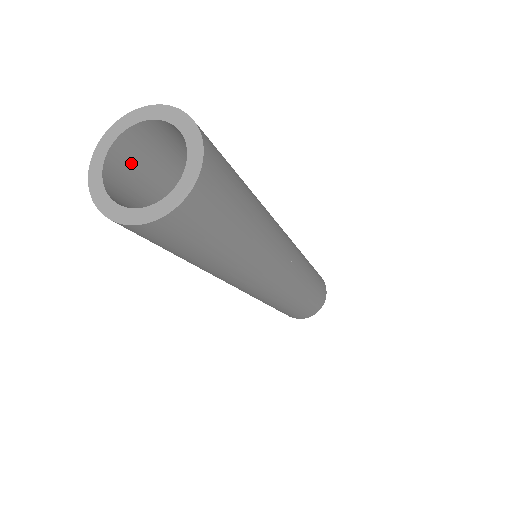
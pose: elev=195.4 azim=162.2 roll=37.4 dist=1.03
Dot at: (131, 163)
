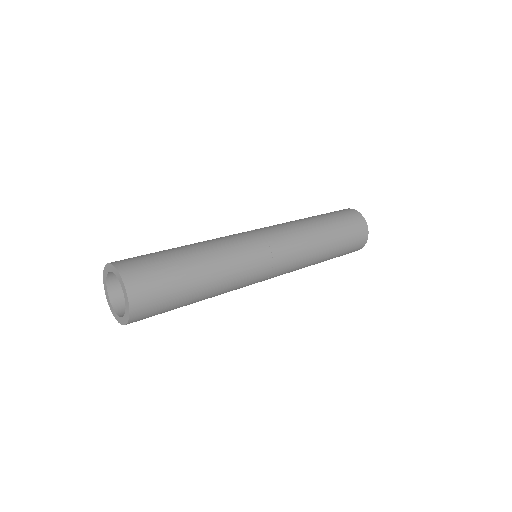
Dot at: occluded
